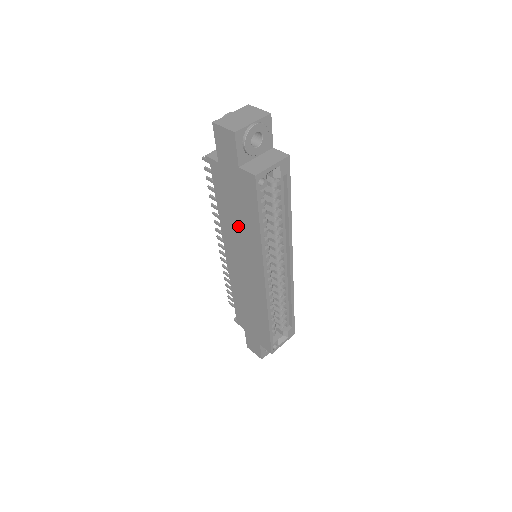
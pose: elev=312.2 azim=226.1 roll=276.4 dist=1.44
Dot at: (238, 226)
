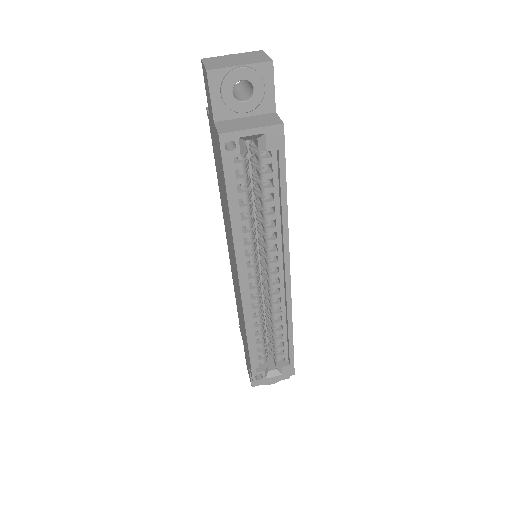
Dot at: (224, 206)
